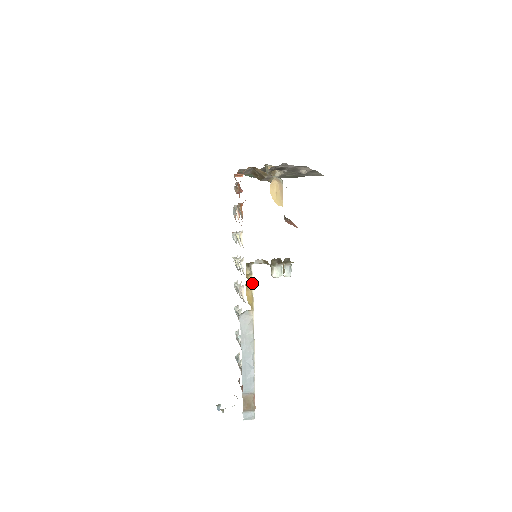
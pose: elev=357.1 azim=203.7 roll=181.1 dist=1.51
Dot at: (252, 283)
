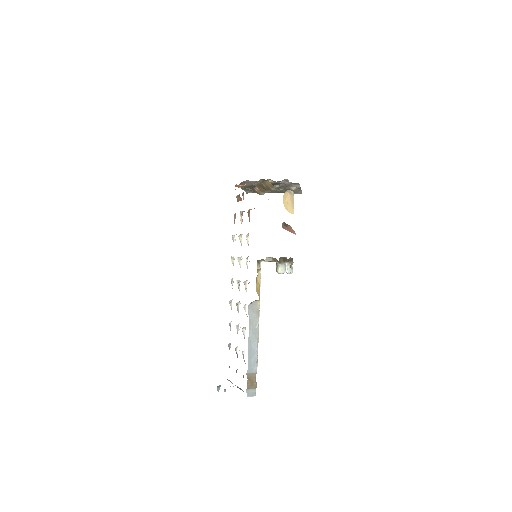
Dot at: (260, 277)
